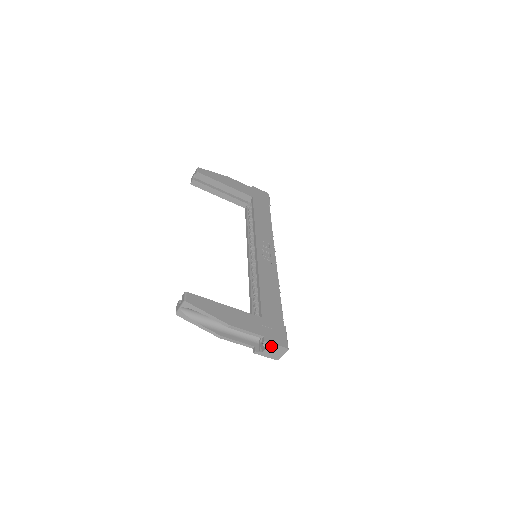
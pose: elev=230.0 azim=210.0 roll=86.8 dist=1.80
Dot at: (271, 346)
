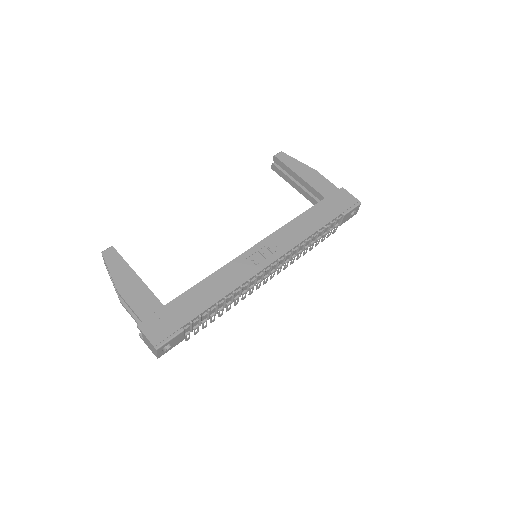
Dot at: (144, 336)
